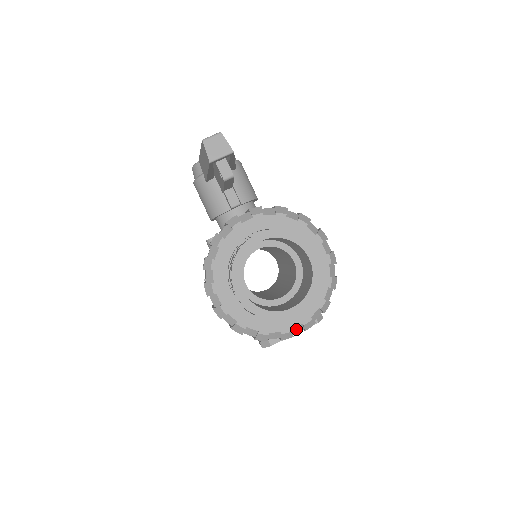
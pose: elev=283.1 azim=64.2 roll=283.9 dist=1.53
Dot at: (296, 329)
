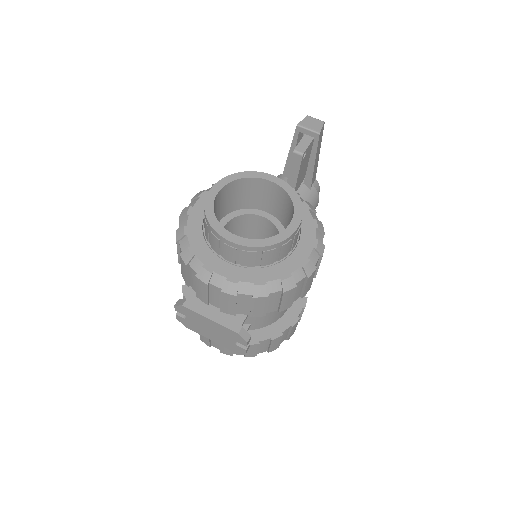
Dot at: (217, 278)
